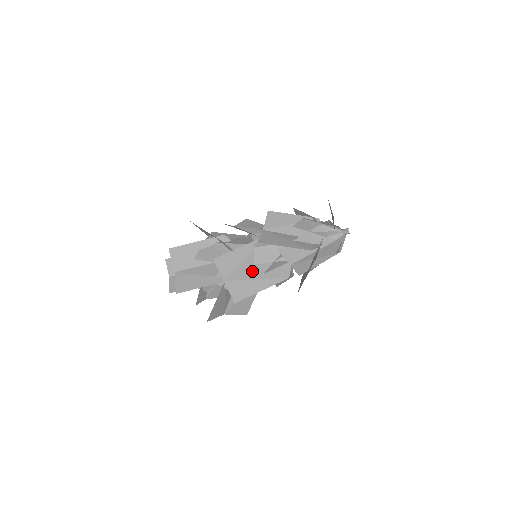
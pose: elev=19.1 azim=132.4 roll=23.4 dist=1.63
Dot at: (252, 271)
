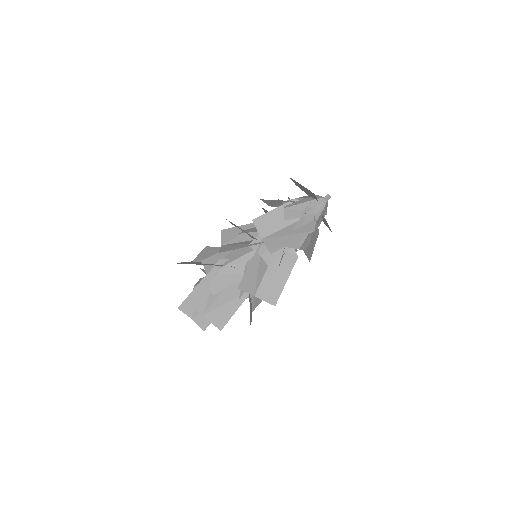
Dot at: (268, 272)
